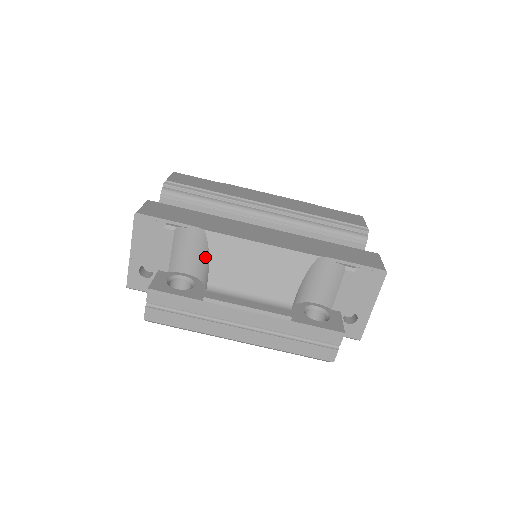
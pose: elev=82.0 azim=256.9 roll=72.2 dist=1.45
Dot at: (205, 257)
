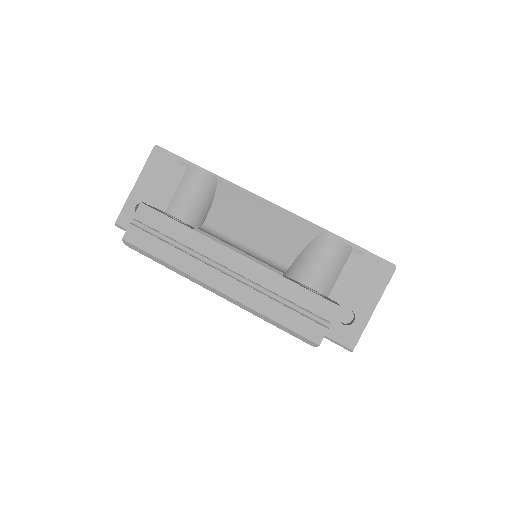
Dot at: (209, 202)
